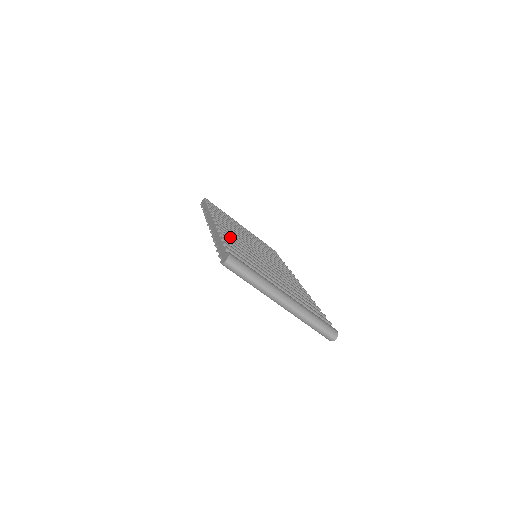
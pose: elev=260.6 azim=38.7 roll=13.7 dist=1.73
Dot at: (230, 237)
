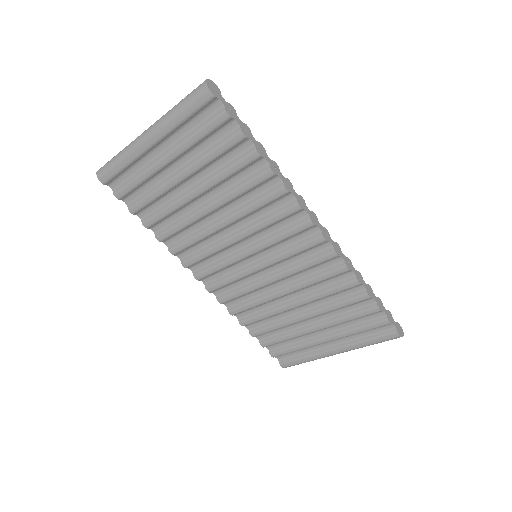
Dot at: occluded
